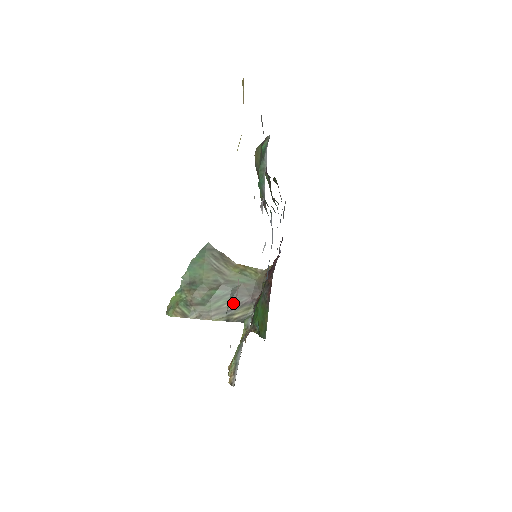
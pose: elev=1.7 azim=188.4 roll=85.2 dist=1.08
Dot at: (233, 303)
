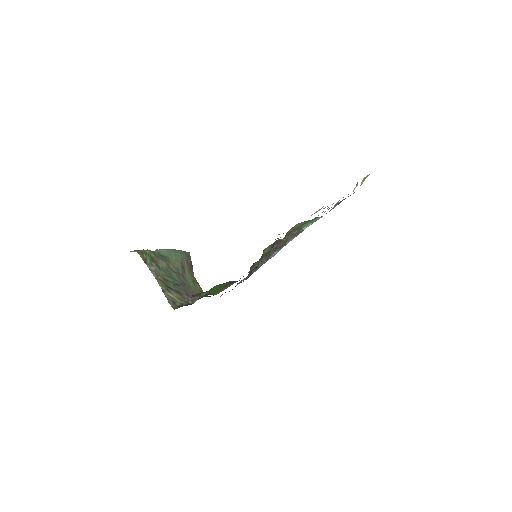
Dot at: (176, 287)
